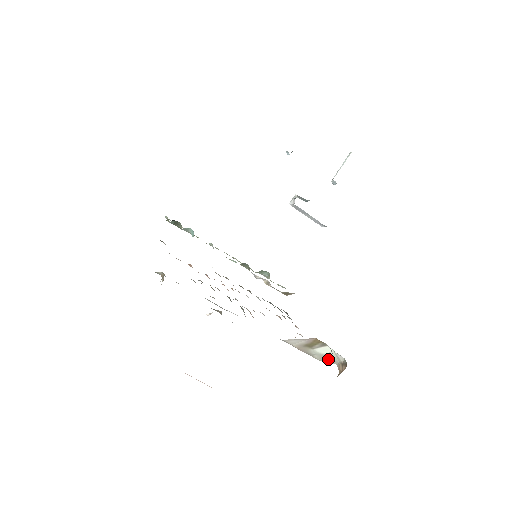
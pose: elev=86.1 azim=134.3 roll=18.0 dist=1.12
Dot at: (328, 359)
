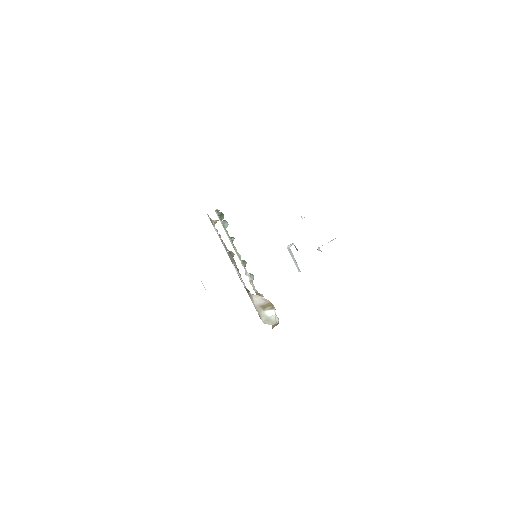
Dot at: (269, 321)
